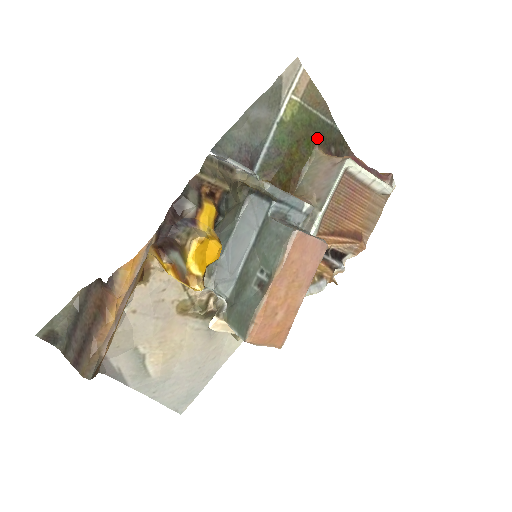
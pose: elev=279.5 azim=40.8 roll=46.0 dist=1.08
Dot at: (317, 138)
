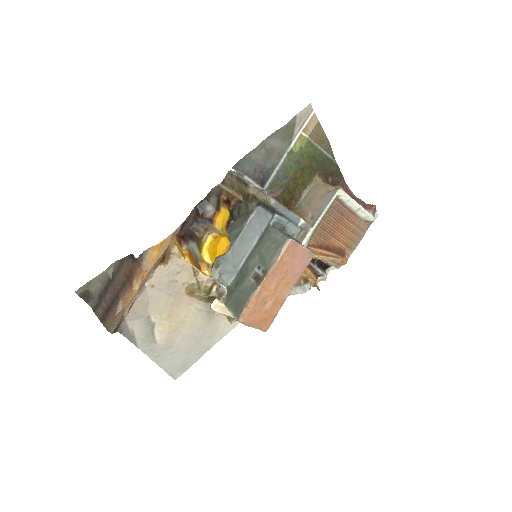
Dot at: (318, 168)
